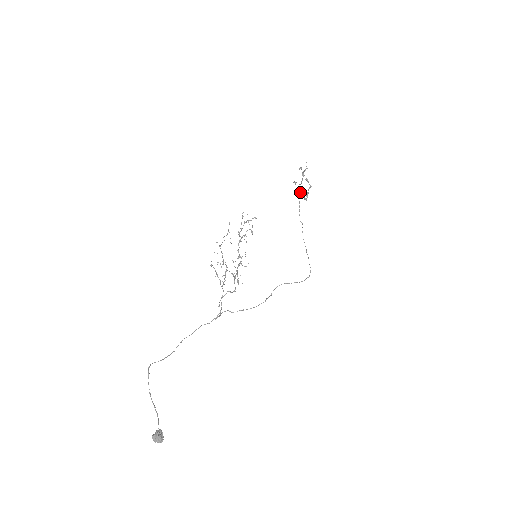
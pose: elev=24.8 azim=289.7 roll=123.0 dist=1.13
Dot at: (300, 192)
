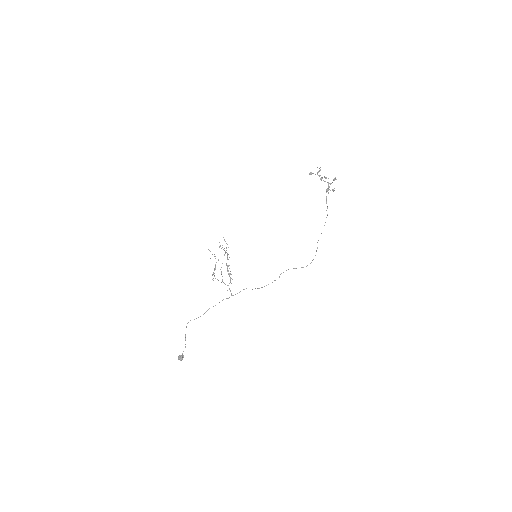
Dot at: (328, 185)
